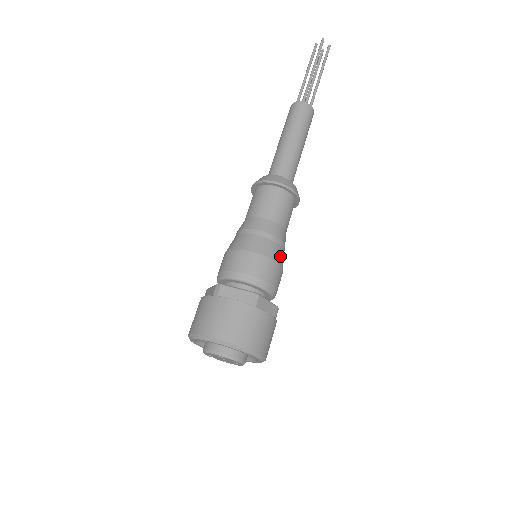
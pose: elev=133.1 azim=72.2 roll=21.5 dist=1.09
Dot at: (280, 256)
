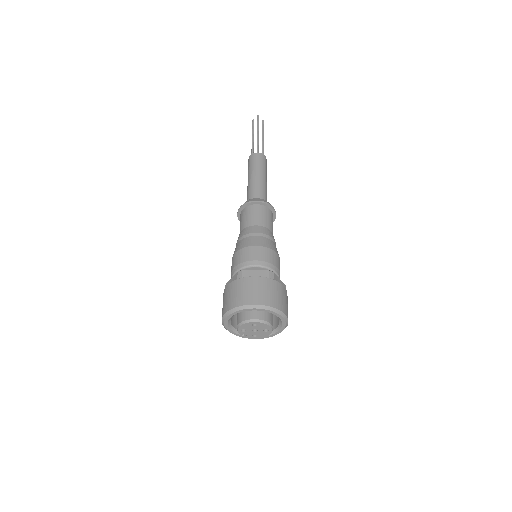
Dot at: (276, 250)
